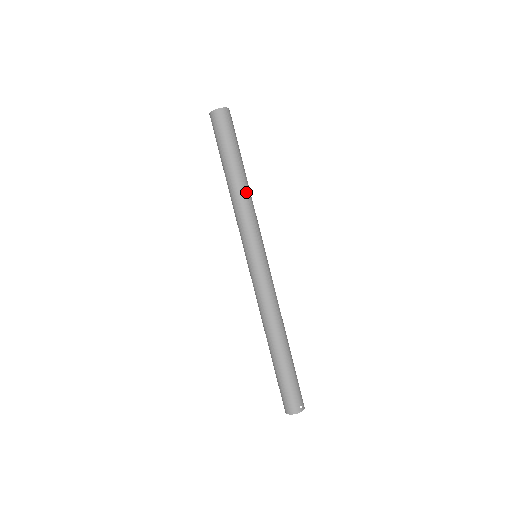
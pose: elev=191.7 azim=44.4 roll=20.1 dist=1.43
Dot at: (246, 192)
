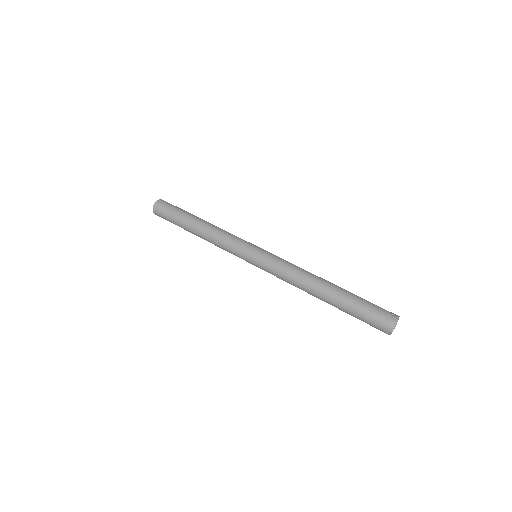
Dot at: (212, 226)
